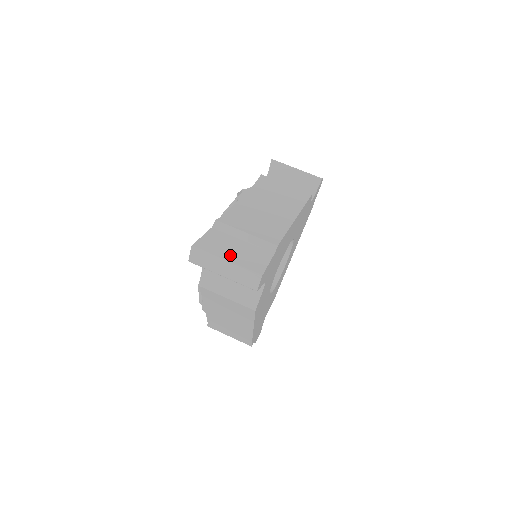
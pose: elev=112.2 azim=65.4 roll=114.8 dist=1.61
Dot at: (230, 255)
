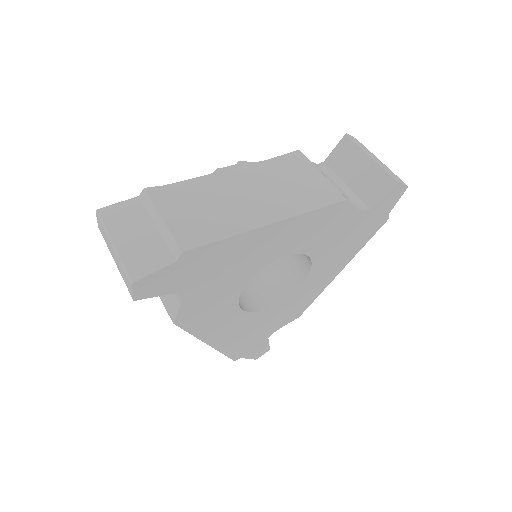
Dot at: (123, 239)
